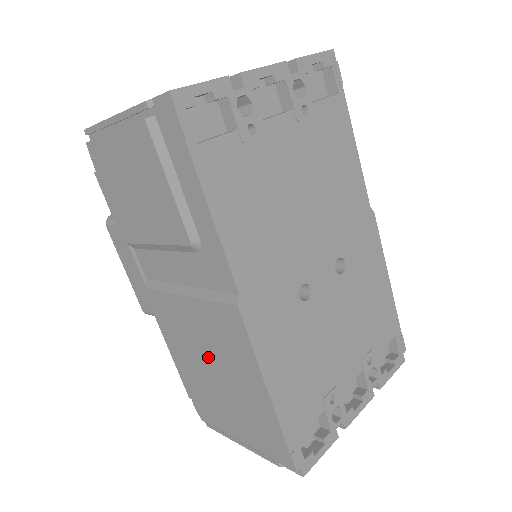
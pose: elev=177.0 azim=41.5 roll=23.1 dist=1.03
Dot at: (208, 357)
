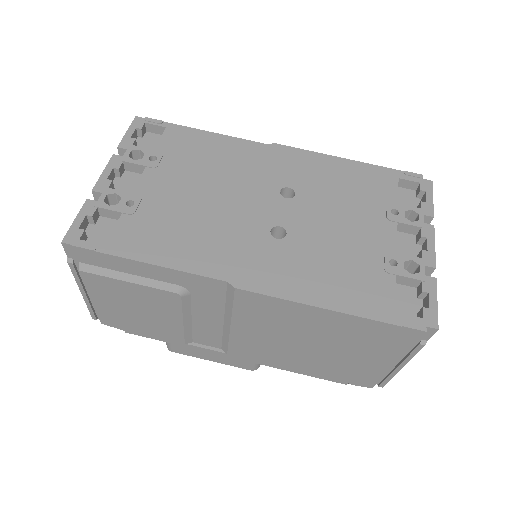
Dot at: (294, 341)
